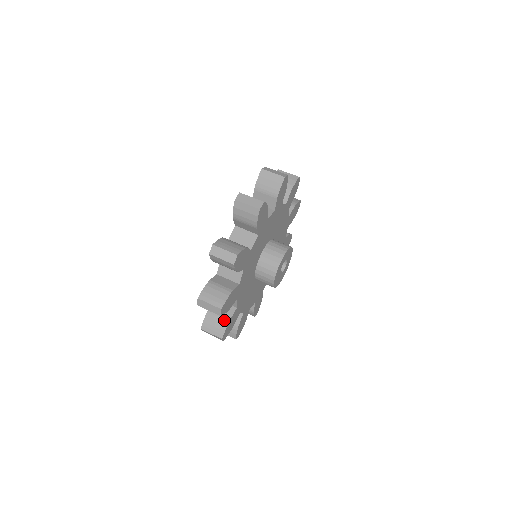
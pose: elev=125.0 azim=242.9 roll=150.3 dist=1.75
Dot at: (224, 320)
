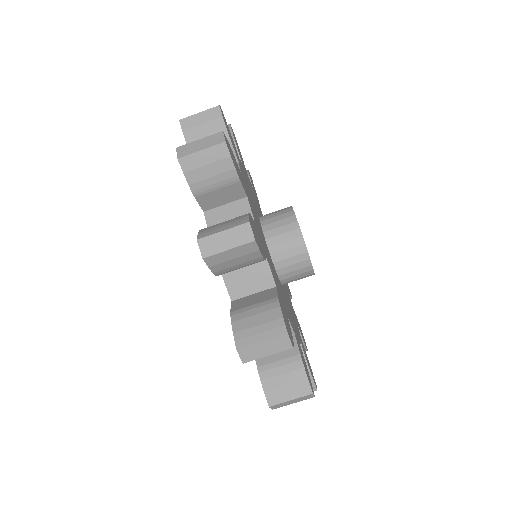
Dot at: occluded
